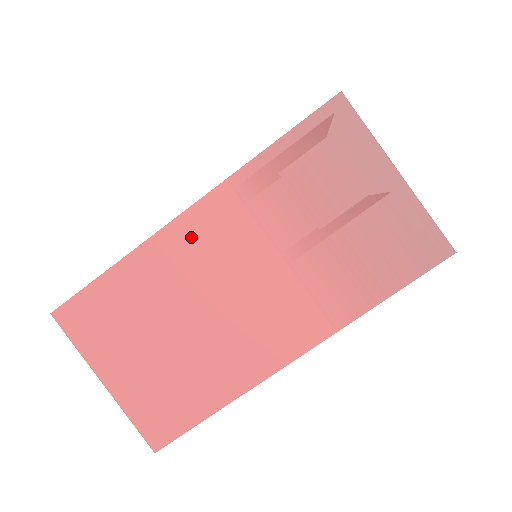
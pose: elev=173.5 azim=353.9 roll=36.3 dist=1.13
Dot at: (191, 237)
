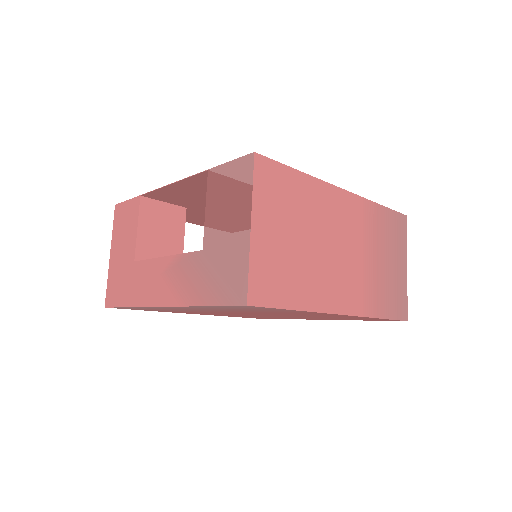
Dot at: (339, 204)
